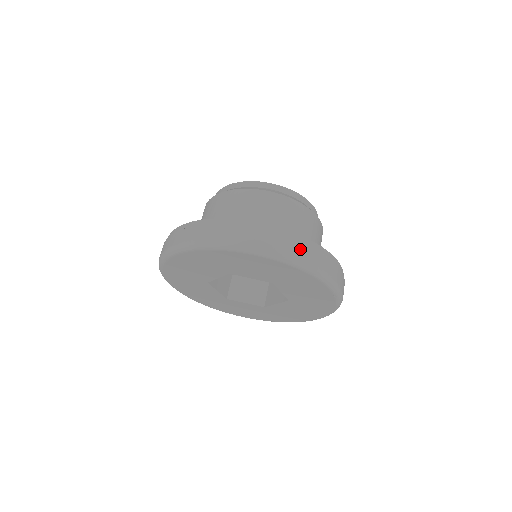
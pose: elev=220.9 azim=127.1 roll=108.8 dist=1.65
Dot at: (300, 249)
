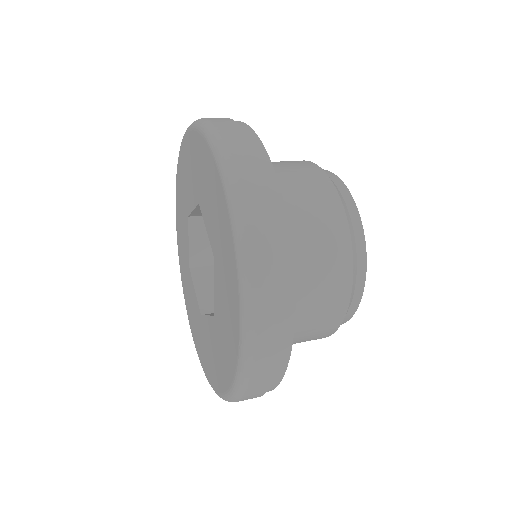
Dot at: (262, 213)
